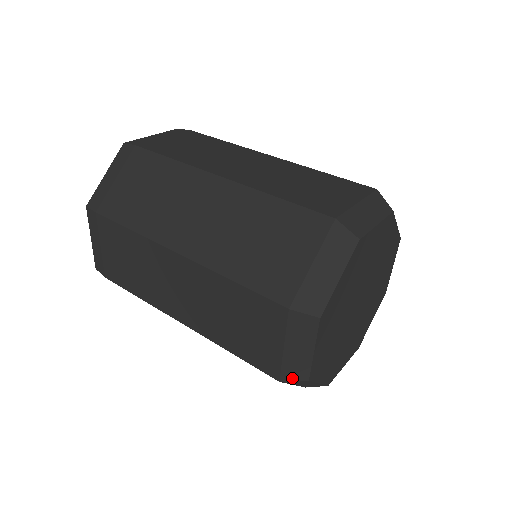
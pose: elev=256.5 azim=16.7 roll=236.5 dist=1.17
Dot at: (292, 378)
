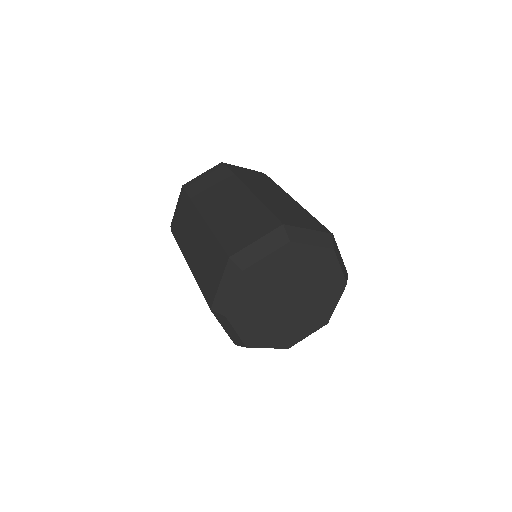
Dot at: occluded
